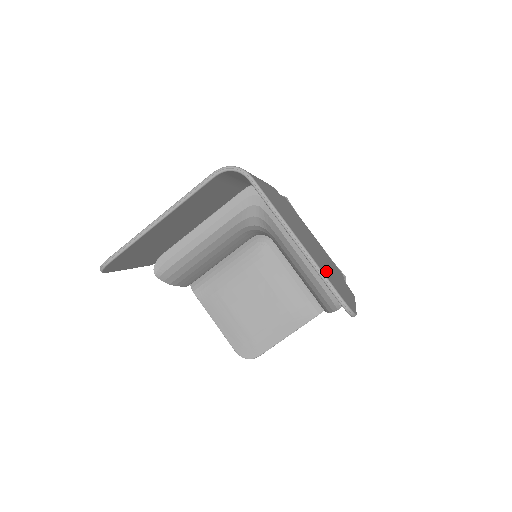
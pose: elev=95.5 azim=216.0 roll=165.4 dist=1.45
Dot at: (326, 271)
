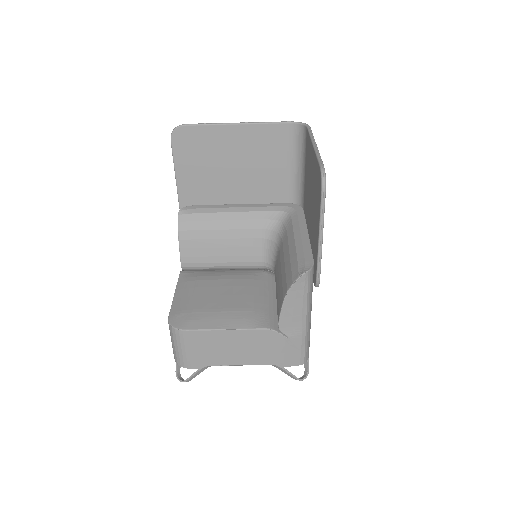
Dot at: occluded
